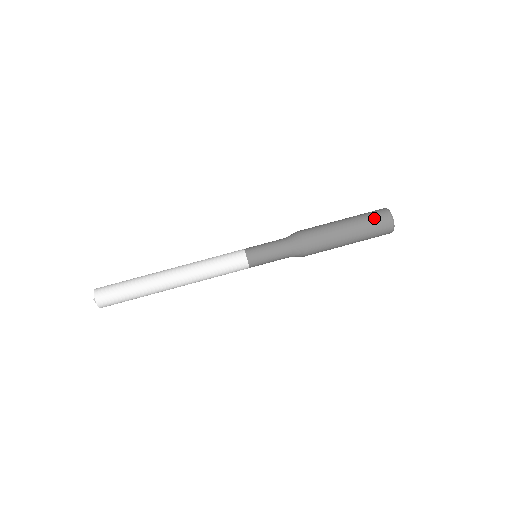
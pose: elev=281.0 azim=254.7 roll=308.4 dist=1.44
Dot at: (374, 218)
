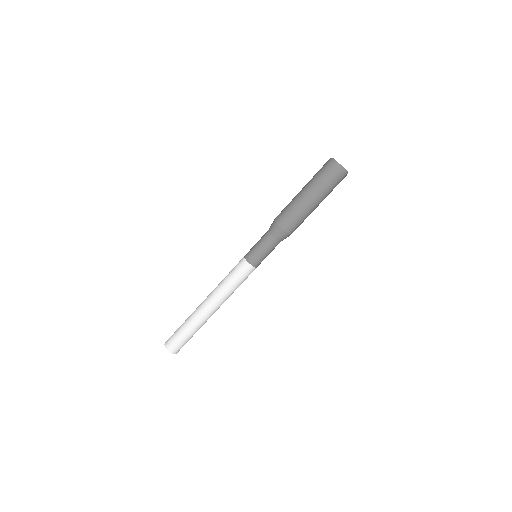
Dot at: (335, 184)
